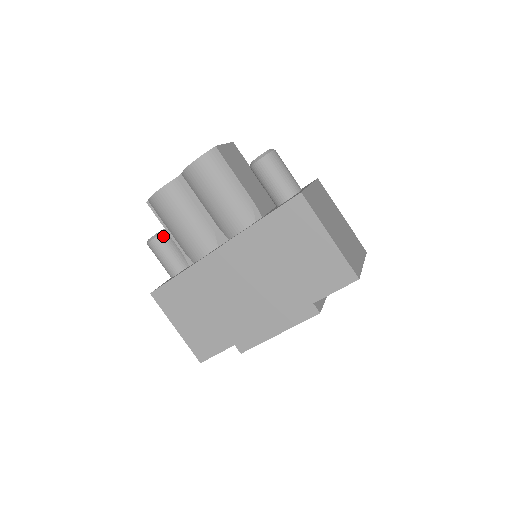
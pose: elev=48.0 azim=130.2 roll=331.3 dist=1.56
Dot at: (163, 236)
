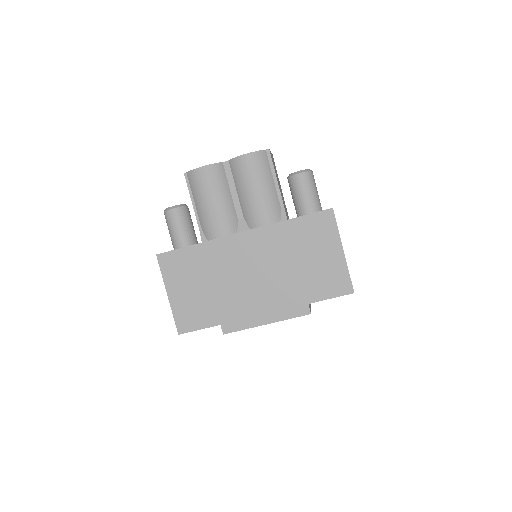
Dot at: (184, 209)
